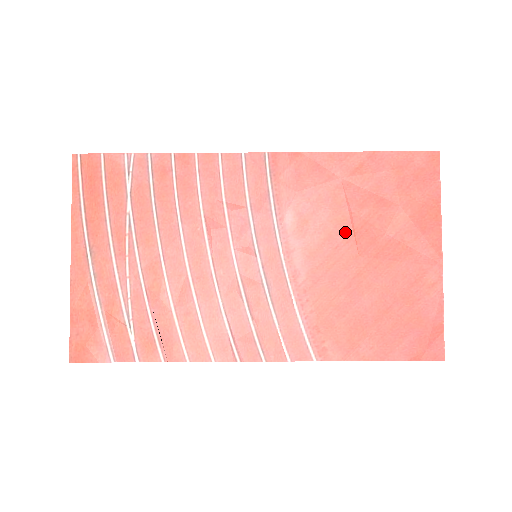
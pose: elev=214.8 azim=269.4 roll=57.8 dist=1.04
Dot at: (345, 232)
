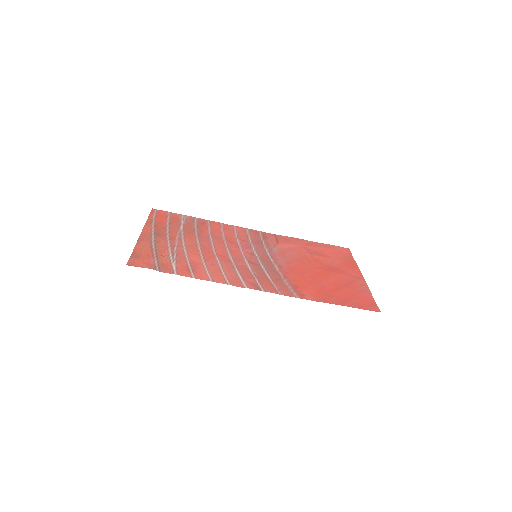
Dot at: (306, 260)
